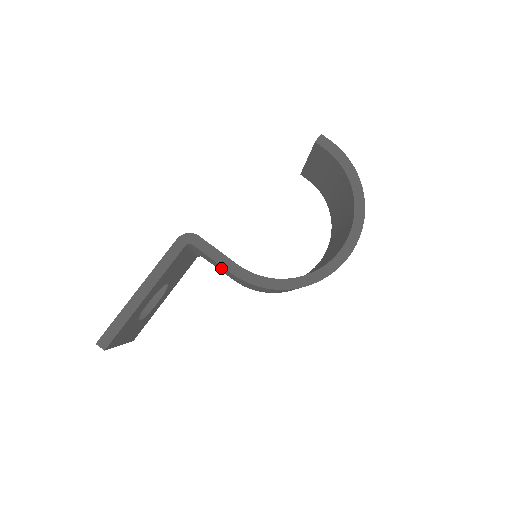
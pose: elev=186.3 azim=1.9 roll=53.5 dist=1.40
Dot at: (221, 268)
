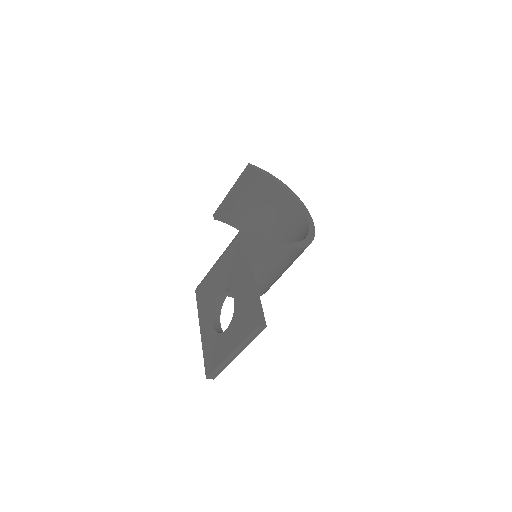
Dot at: occluded
